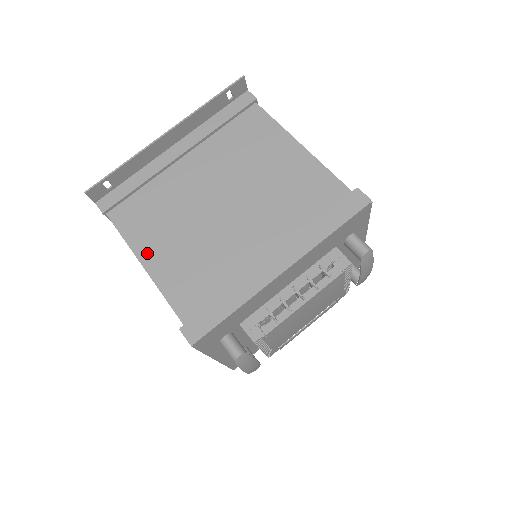
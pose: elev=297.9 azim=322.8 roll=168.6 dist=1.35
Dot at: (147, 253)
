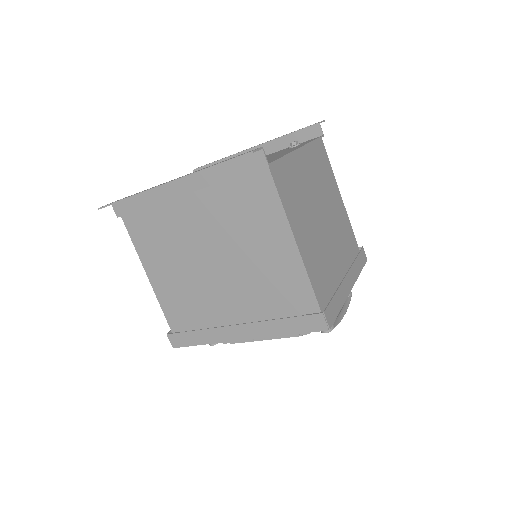
Dot at: (151, 268)
